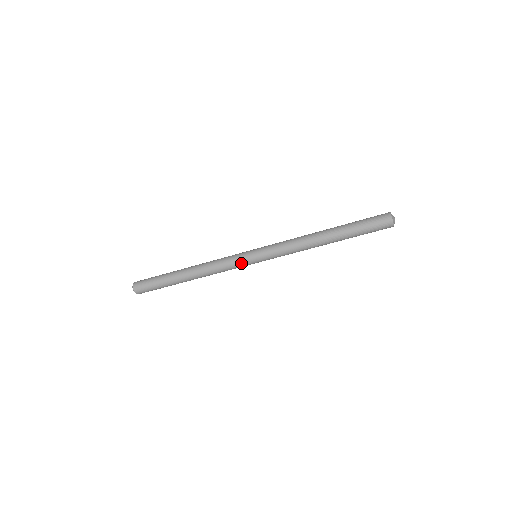
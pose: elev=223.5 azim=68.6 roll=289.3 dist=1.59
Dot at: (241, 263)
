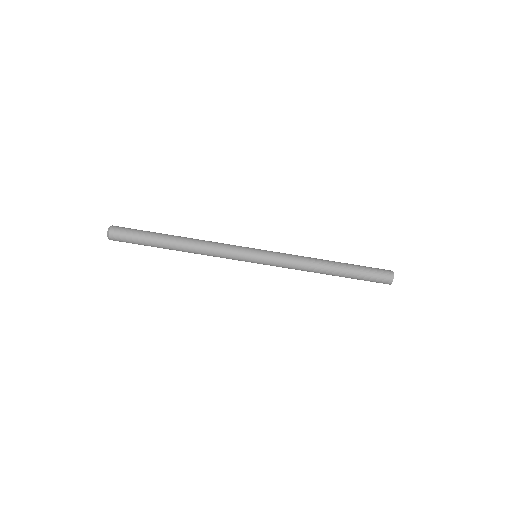
Dot at: (241, 252)
